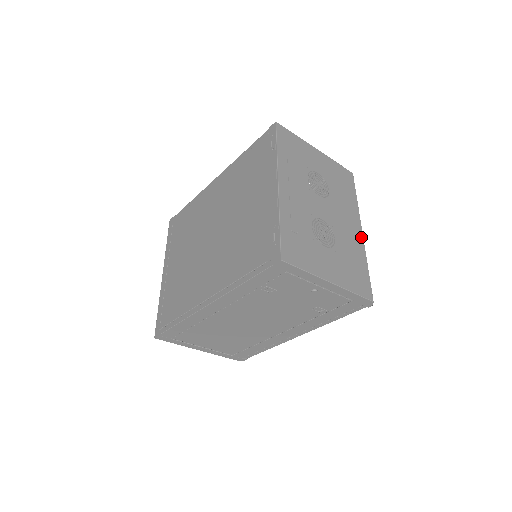
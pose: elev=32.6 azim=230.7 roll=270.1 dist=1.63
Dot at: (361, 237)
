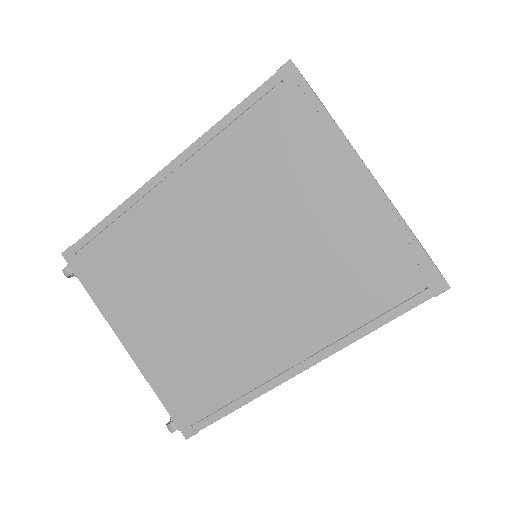
Dot at: occluded
